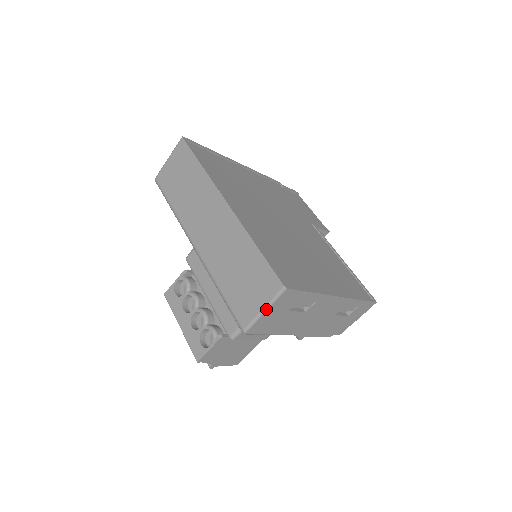
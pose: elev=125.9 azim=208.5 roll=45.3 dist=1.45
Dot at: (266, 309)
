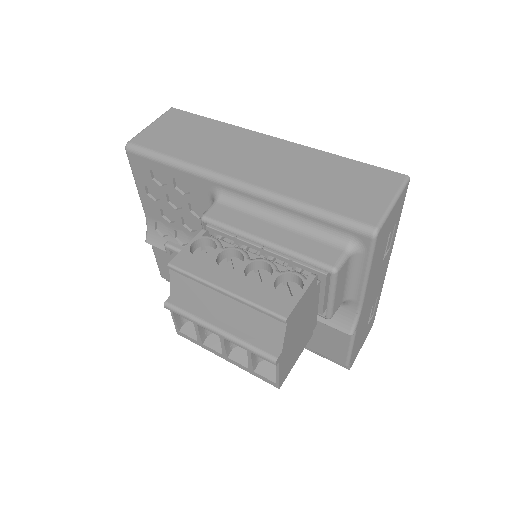
Dot at: (395, 201)
